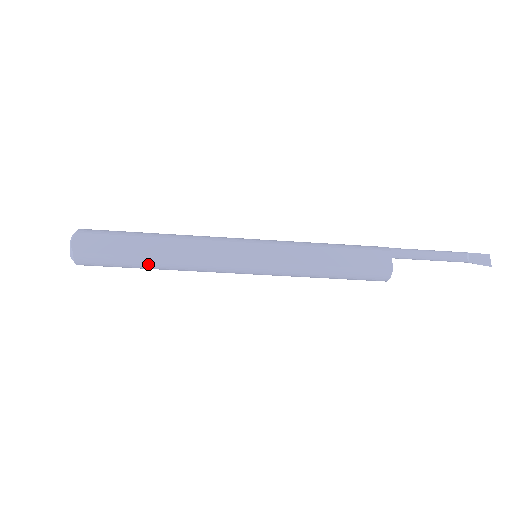
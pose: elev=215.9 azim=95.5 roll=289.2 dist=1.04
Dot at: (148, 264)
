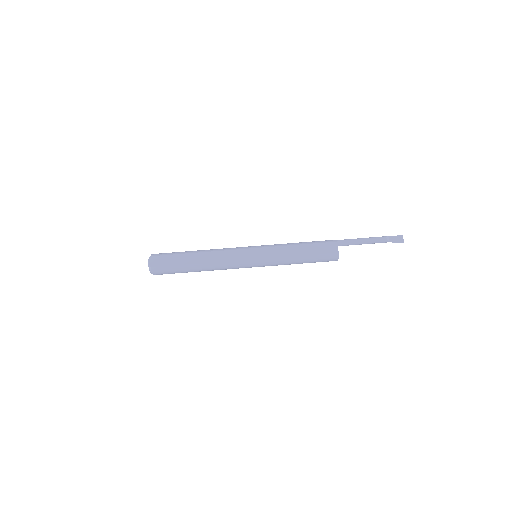
Dot at: (193, 269)
